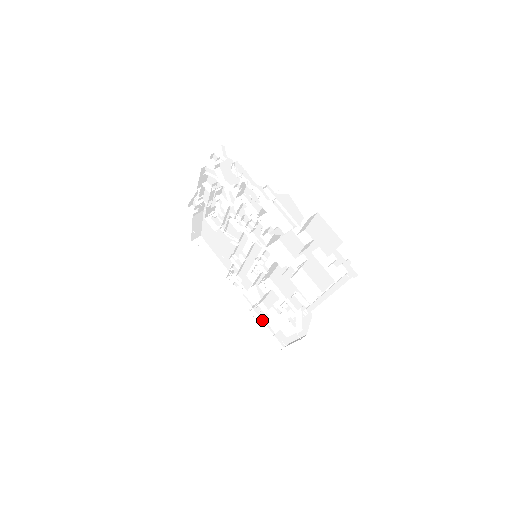
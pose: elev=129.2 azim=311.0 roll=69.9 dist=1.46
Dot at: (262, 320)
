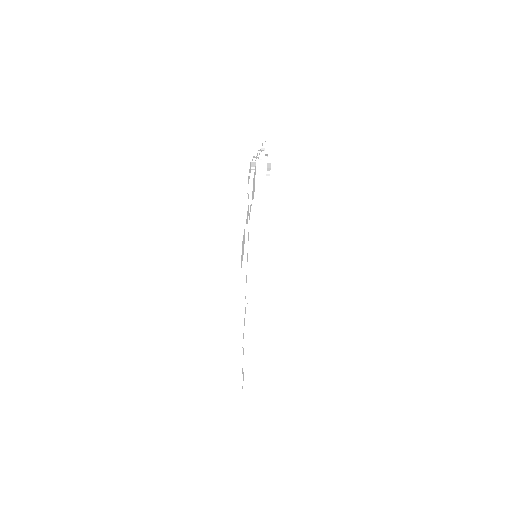
Dot at: occluded
